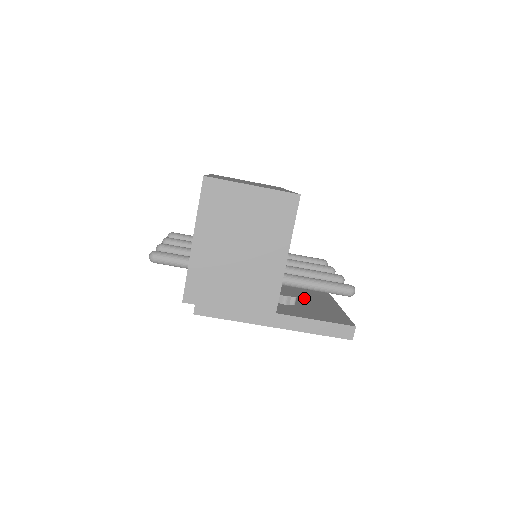
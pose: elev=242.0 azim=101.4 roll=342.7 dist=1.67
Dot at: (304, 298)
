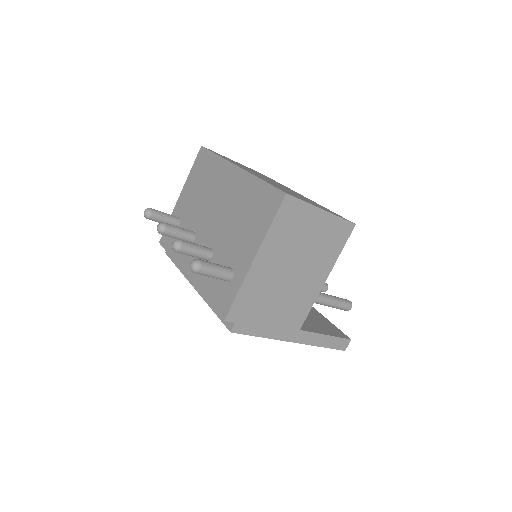
Dot at: occluded
